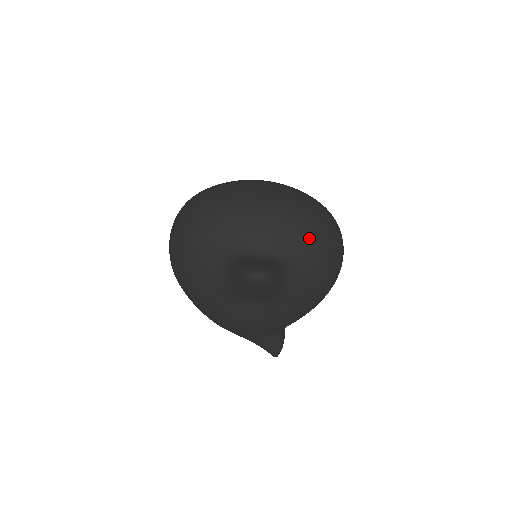
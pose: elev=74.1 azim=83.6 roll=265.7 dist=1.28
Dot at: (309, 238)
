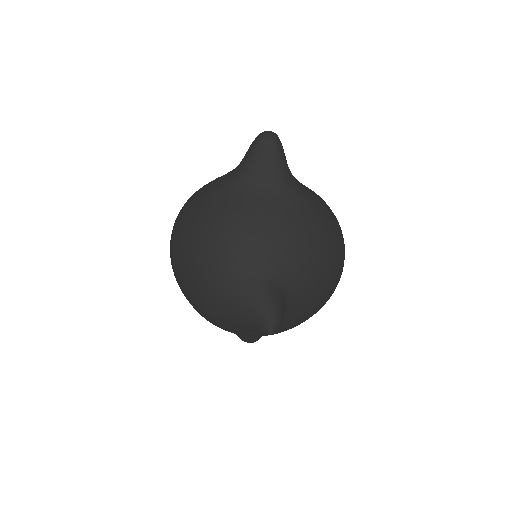
Dot at: occluded
